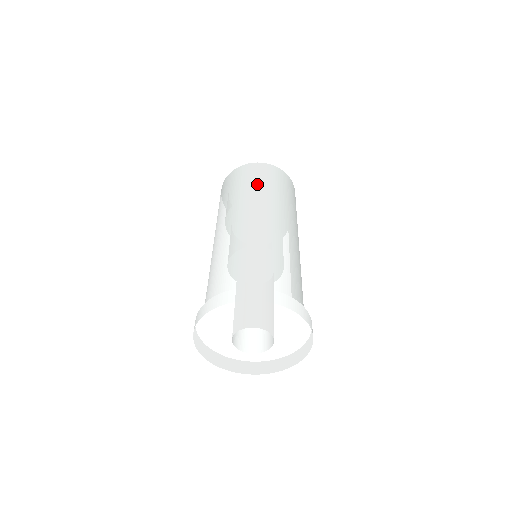
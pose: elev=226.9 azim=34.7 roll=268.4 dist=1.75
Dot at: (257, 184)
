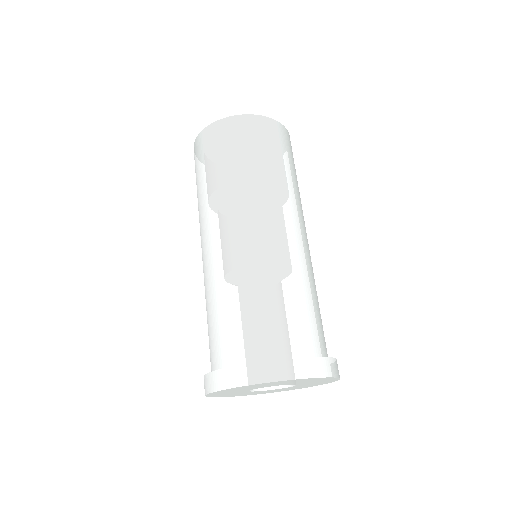
Dot at: (228, 164)
